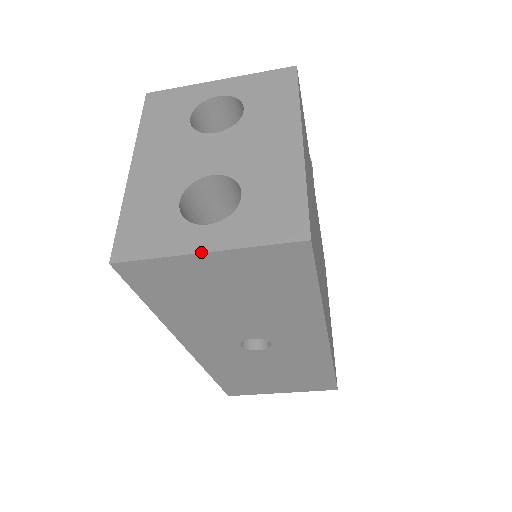
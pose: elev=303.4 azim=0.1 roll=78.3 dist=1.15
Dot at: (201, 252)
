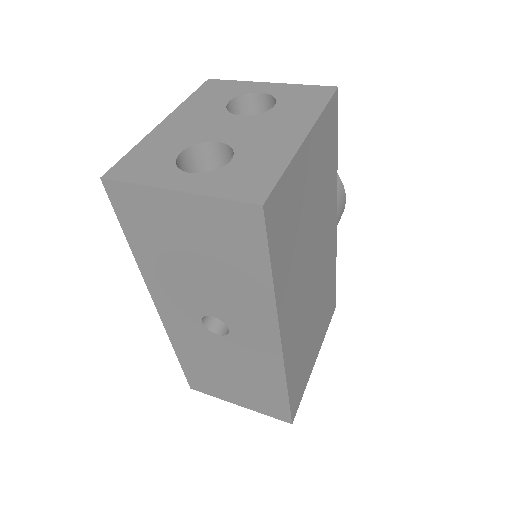
Dot at: (172, 189)
